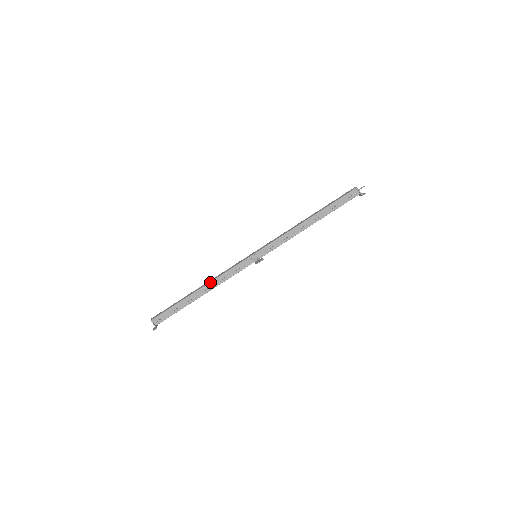
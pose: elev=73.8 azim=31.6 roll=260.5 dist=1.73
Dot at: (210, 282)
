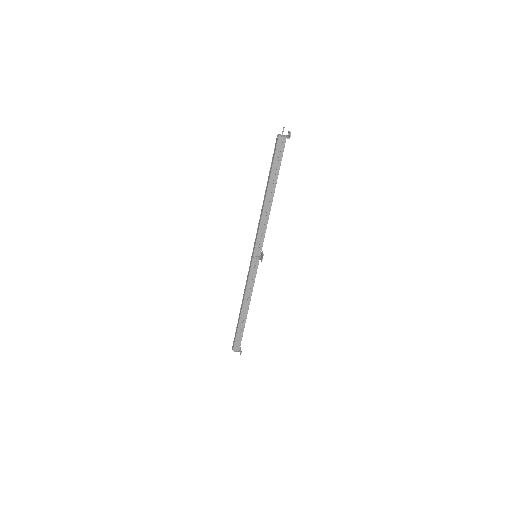
Dot at: (243, 300)
